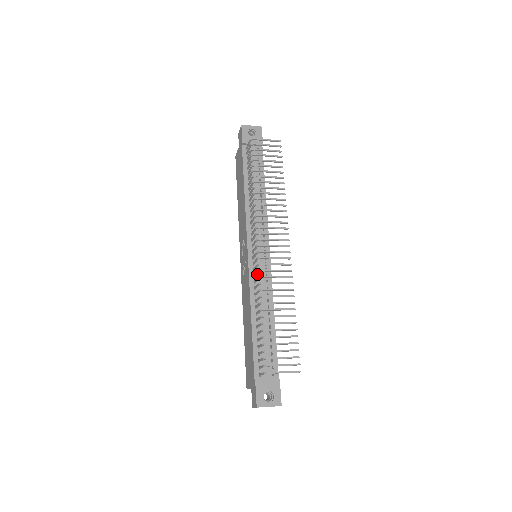
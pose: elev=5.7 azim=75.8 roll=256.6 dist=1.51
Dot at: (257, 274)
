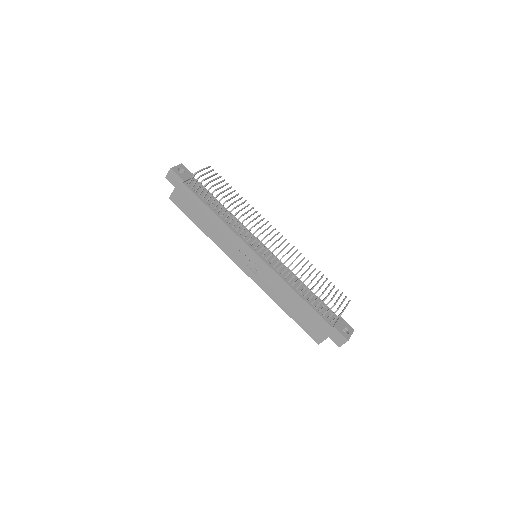
Dot at: (274, 264)
